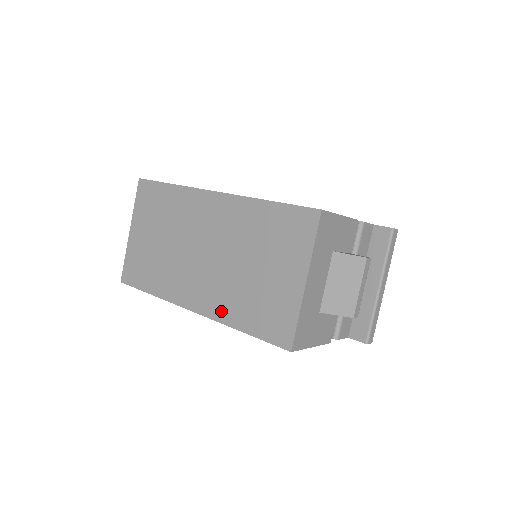
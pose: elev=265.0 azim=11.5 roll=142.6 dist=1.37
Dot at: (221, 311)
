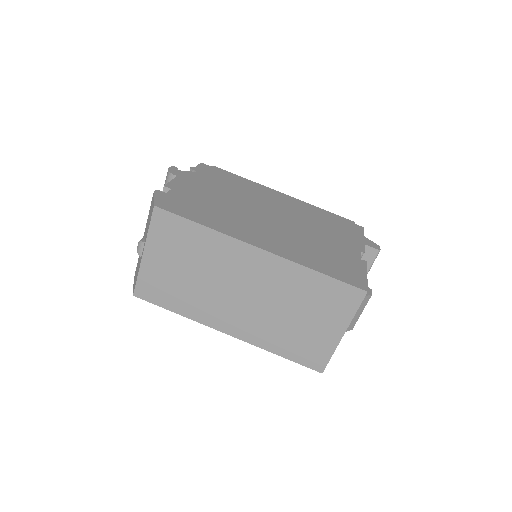
Dot at: (259, 339)
